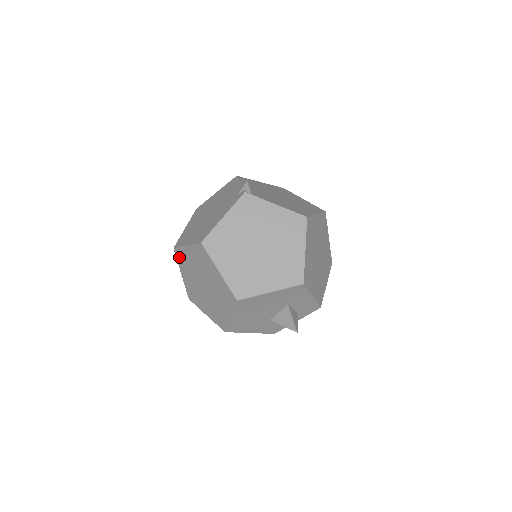
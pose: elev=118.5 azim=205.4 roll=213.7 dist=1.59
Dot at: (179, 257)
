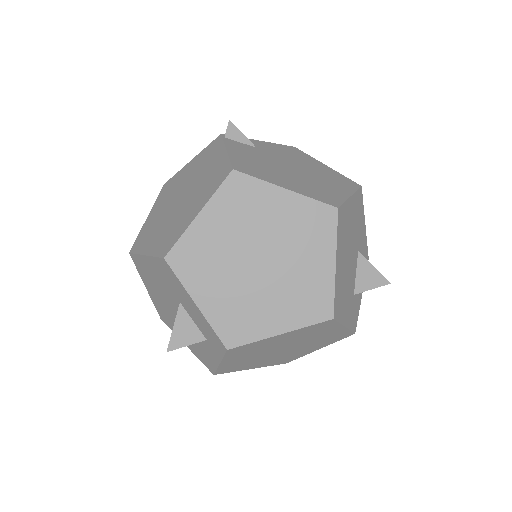
Dot at: occluded
